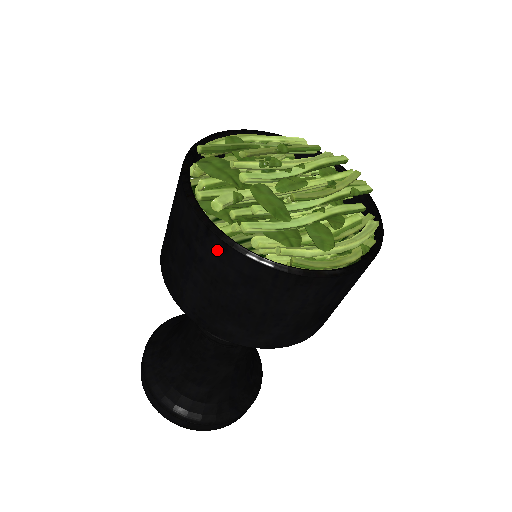
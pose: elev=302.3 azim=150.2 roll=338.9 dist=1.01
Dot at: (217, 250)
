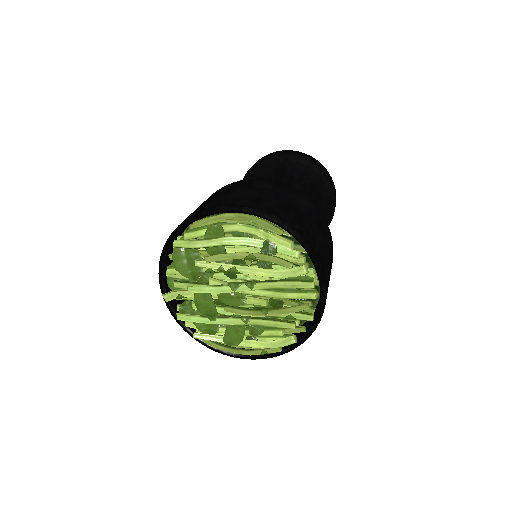
Dot at: occluded
